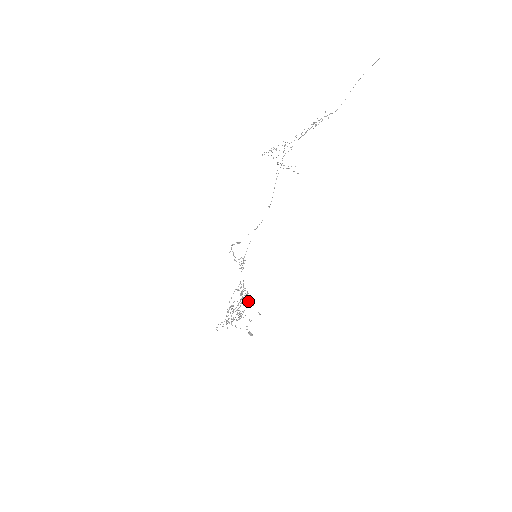
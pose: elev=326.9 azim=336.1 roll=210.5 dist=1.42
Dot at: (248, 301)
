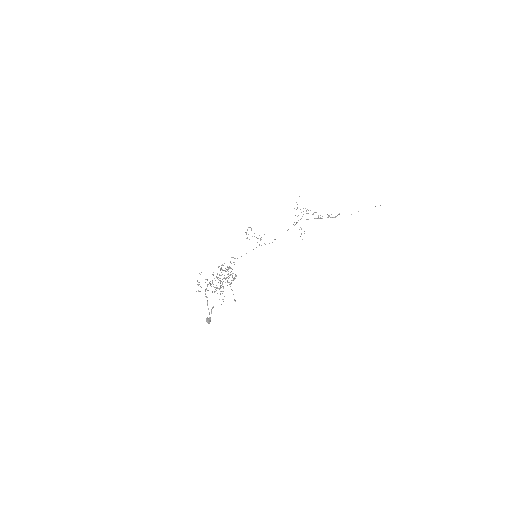
Dot at: (231, 283)
